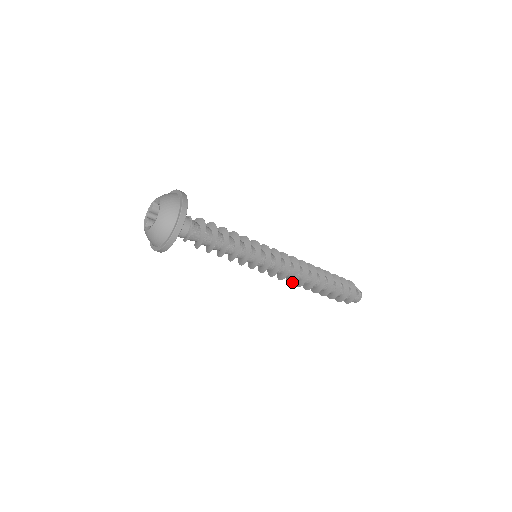
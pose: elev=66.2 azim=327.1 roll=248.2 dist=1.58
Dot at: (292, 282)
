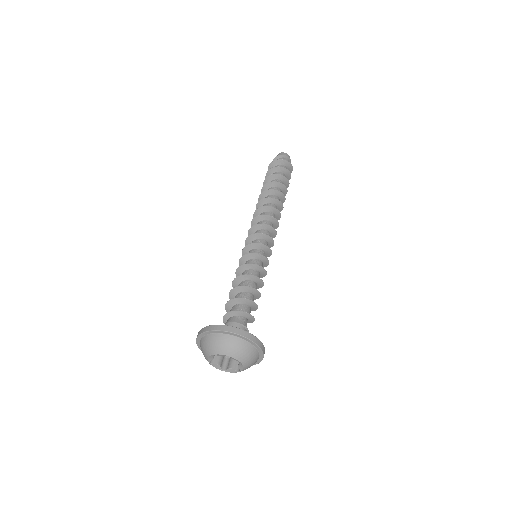
Dot at: occluded
